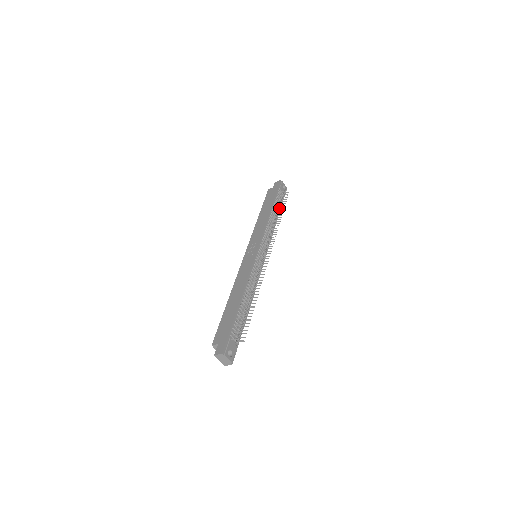
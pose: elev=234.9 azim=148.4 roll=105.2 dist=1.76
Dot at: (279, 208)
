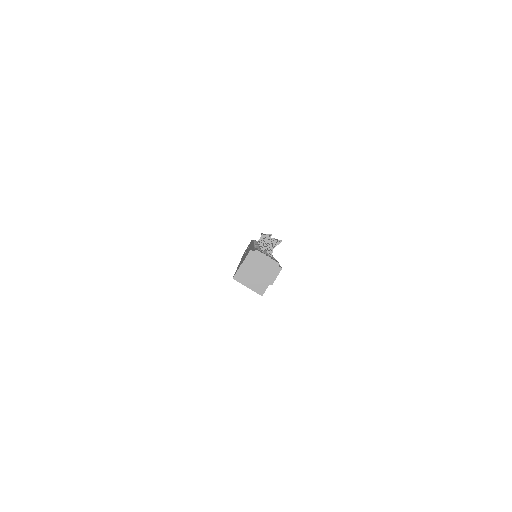
Dot at: (261, 236)
